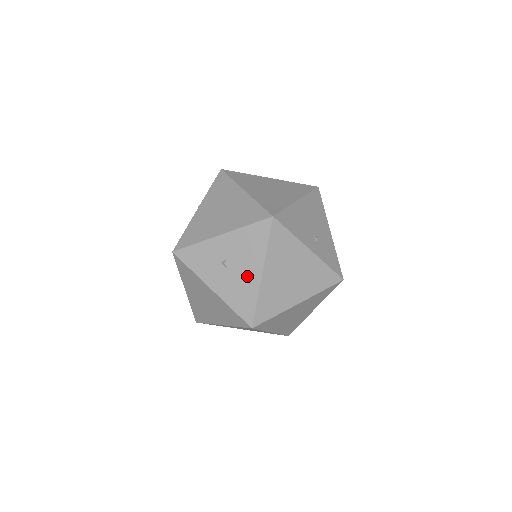
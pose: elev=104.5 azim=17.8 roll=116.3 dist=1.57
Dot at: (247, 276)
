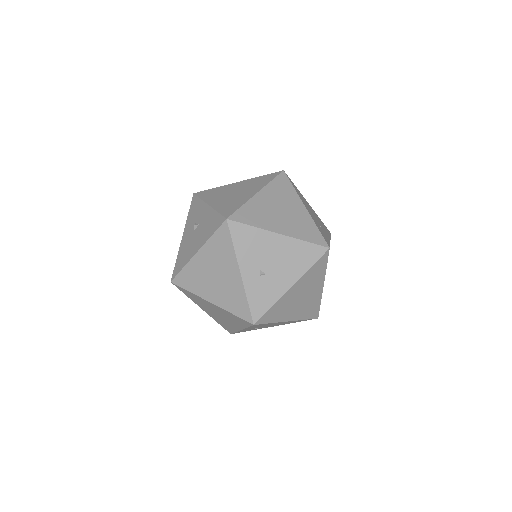
Dot at: (193, 246)
